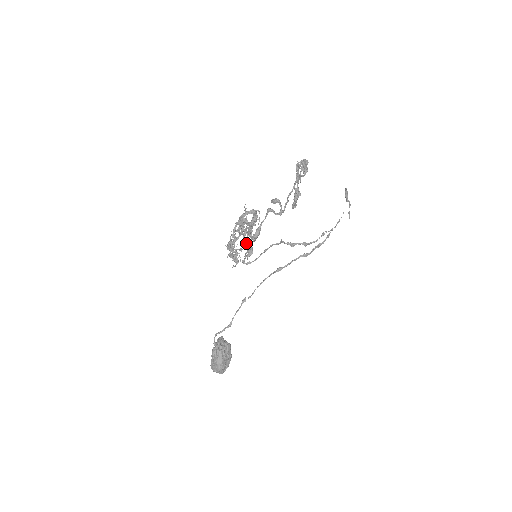
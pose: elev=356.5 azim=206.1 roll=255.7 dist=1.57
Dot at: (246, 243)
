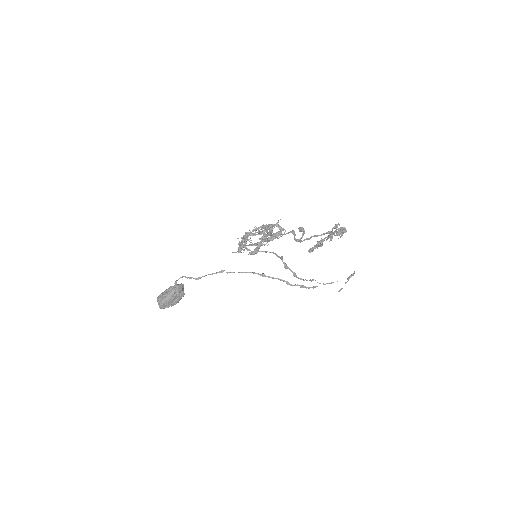
Dot at: (257, 244)
